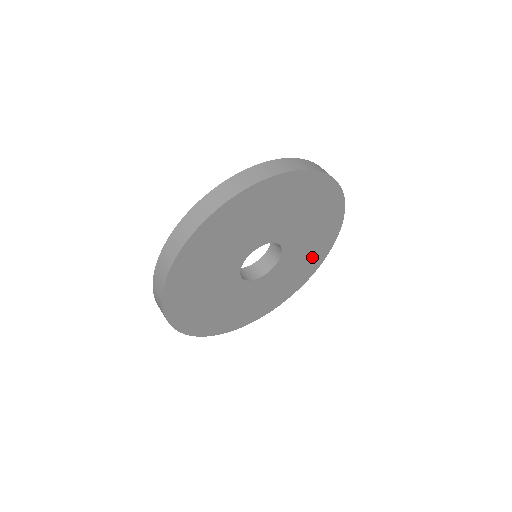
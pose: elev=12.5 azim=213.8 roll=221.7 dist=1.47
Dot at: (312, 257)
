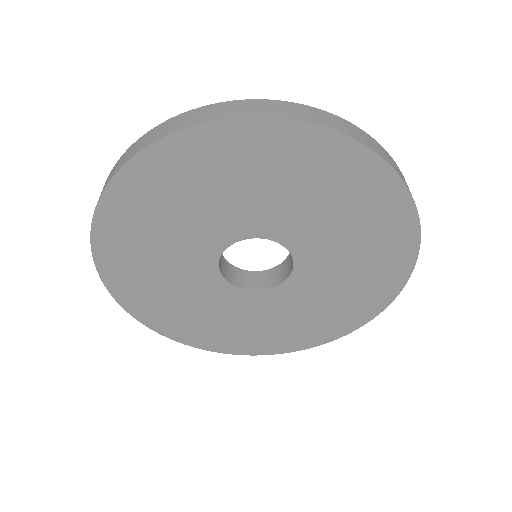
Dot at: (343, 309)
